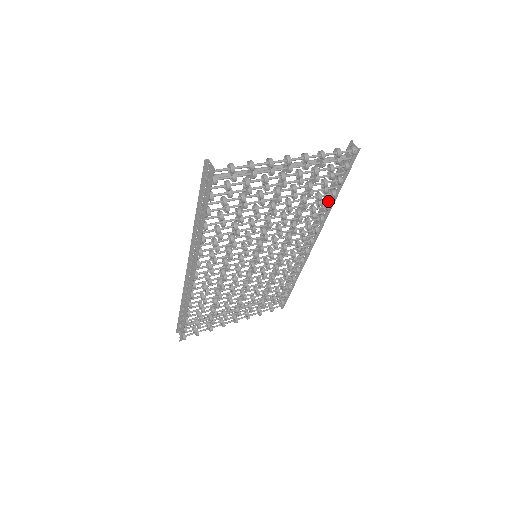
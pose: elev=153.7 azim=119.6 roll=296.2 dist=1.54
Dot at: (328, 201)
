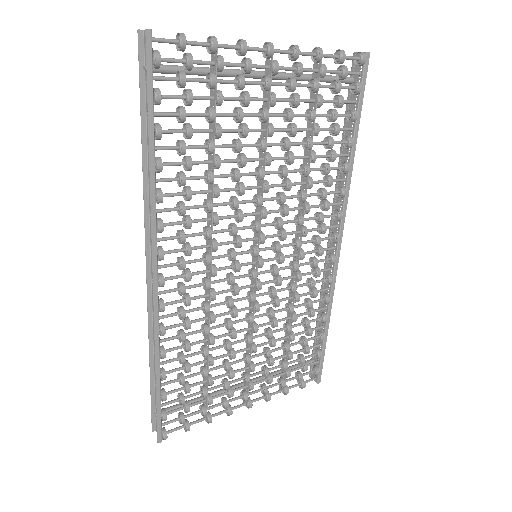
Dot at: (344, 156)
